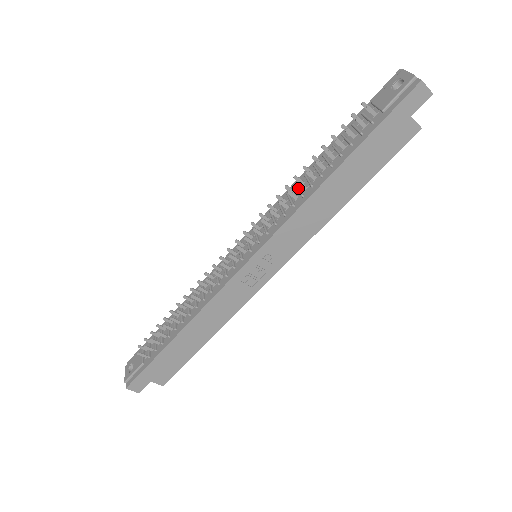
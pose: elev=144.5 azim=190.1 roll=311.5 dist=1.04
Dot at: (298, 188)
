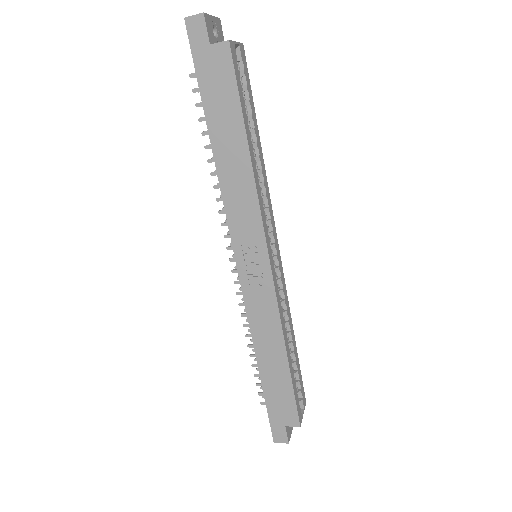
Dot at: occluded
